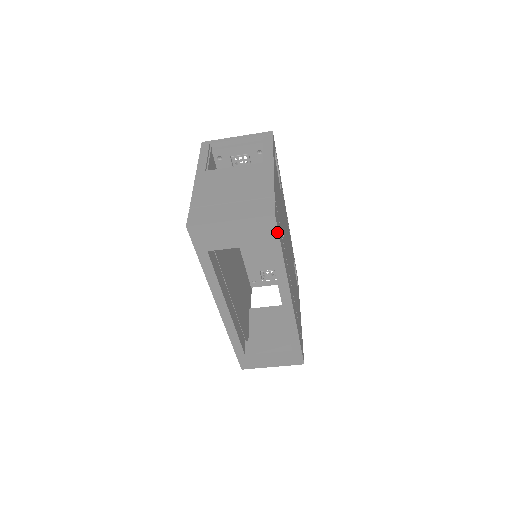
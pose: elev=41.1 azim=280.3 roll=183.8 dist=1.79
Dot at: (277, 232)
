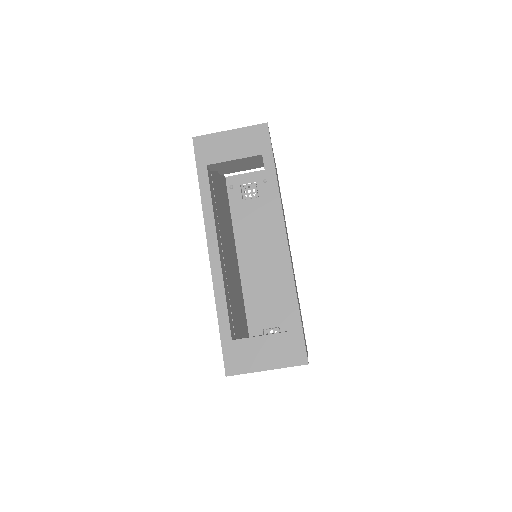
Dot at: (269, 141)
